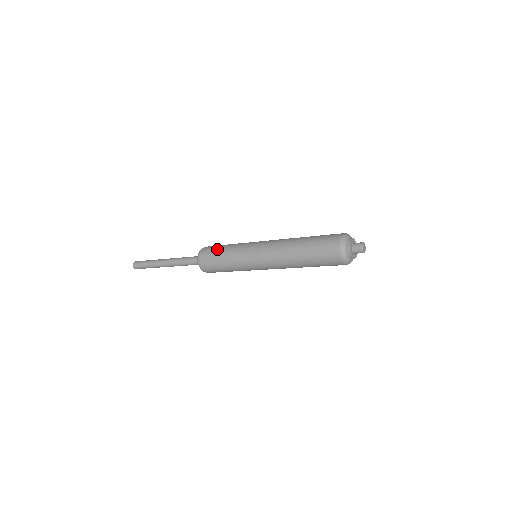
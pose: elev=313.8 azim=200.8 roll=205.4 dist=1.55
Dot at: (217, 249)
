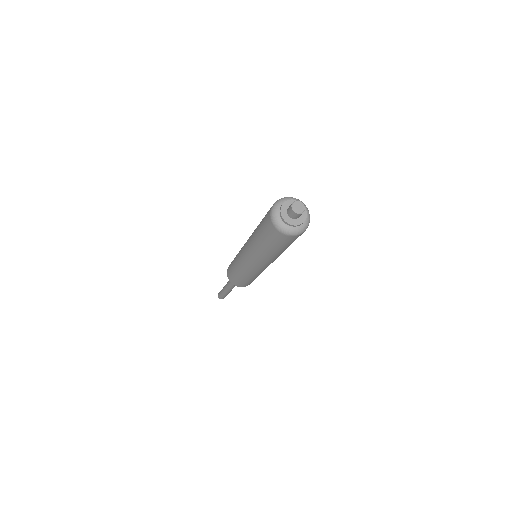
Dot at: occluded
